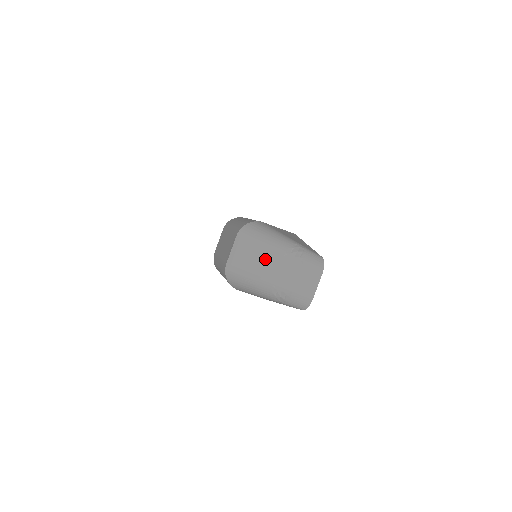
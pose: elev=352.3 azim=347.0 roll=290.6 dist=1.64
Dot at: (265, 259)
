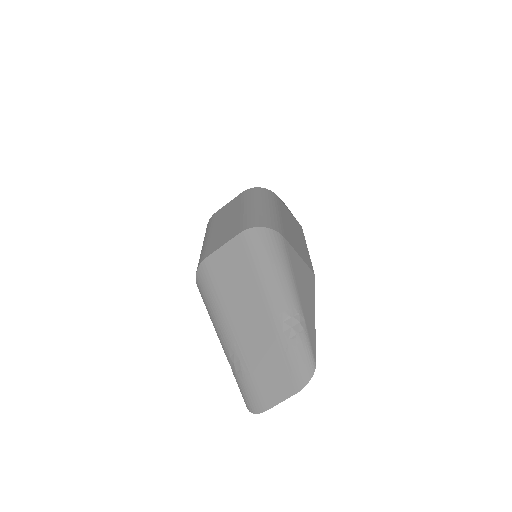
Dot at: (249, 298)
